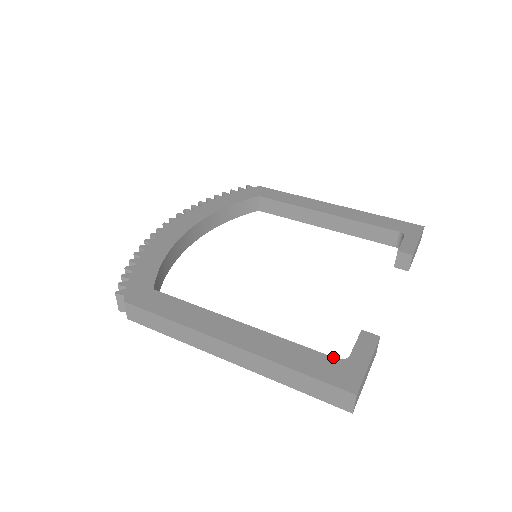
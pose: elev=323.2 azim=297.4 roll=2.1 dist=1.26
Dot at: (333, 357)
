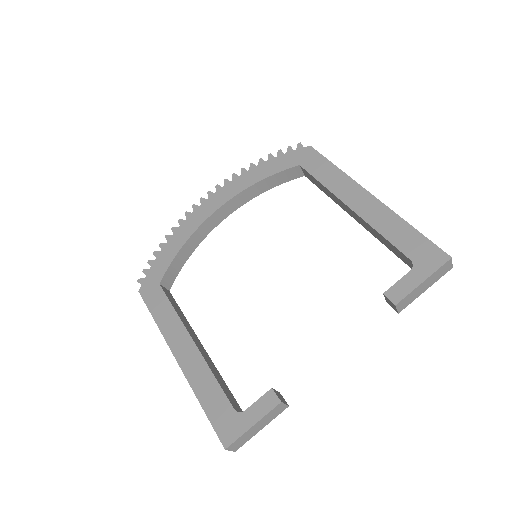
Dot at: (232, 406)
